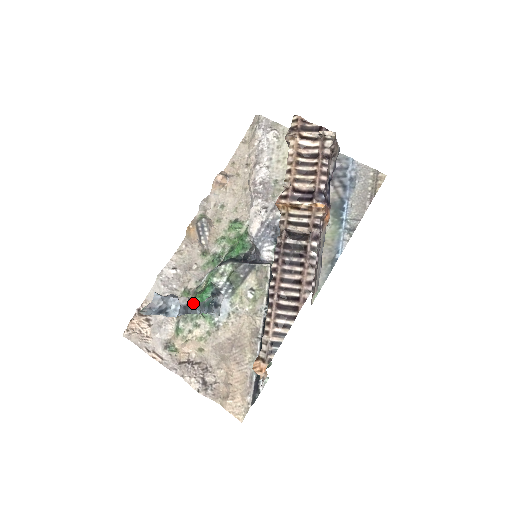
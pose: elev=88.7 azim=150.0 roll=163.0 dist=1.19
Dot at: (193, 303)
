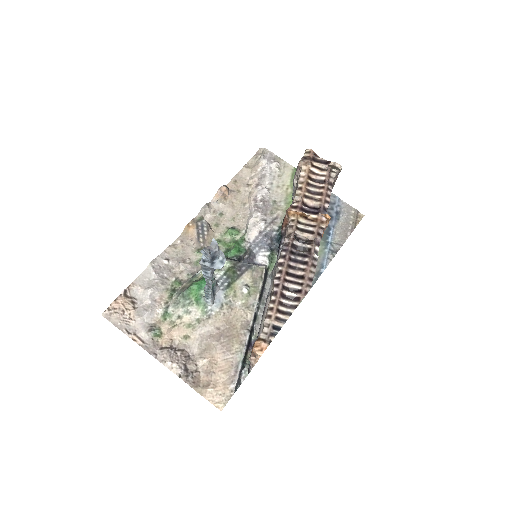
Dot at: (190, 288)
